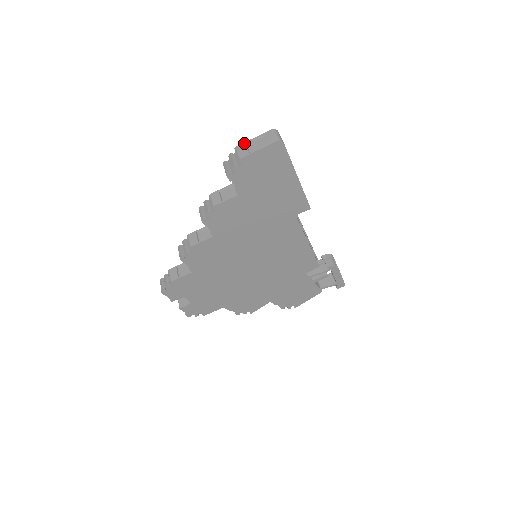
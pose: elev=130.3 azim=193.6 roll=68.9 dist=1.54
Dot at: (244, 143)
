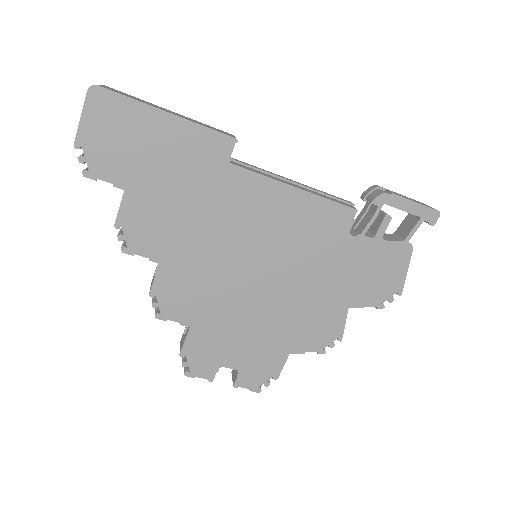
Dot at: occluded
